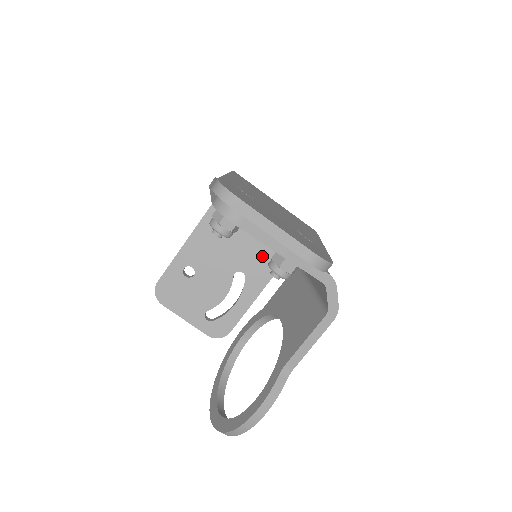
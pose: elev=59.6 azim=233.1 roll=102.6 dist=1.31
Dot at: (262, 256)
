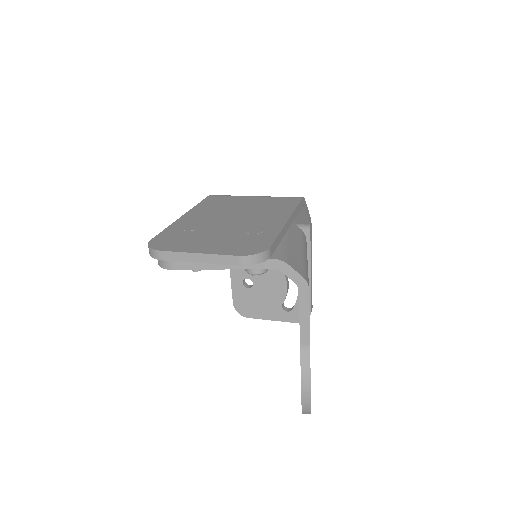
Dot at: occluded
